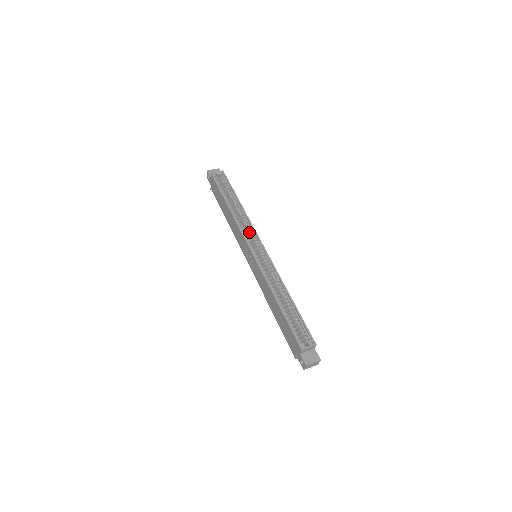
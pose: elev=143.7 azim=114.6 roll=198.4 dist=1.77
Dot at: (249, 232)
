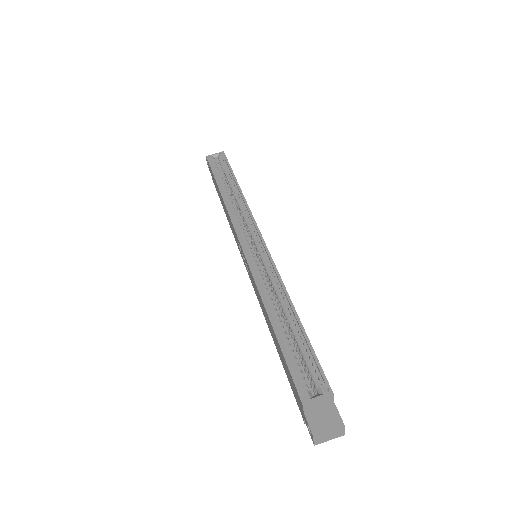
Dot at: (245, 222)
